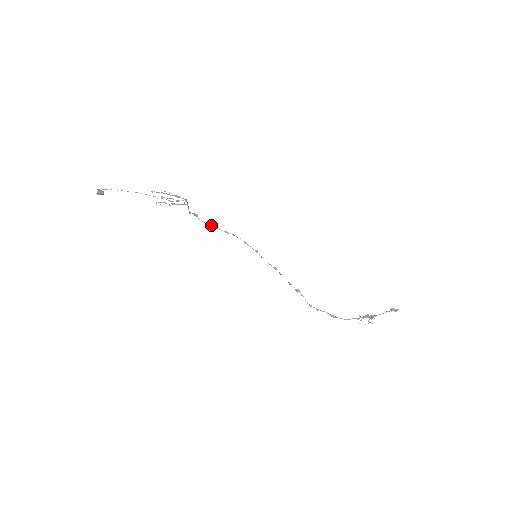
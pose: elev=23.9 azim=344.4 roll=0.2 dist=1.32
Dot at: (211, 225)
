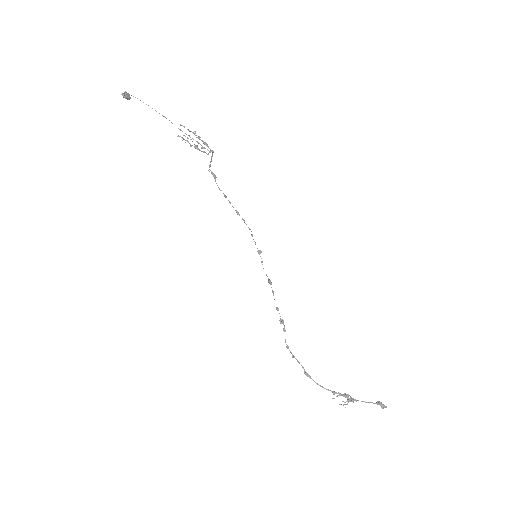
Dot at: (225, 195)
